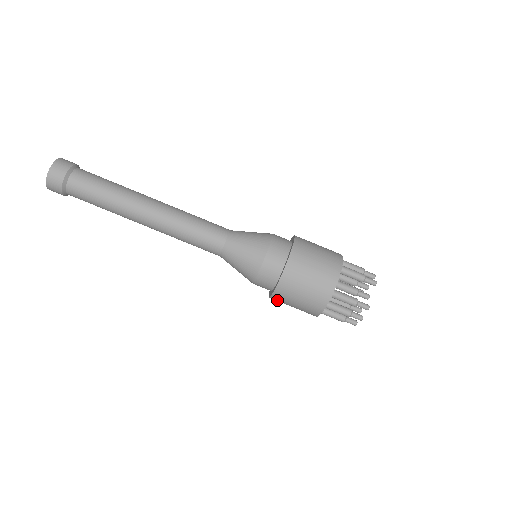
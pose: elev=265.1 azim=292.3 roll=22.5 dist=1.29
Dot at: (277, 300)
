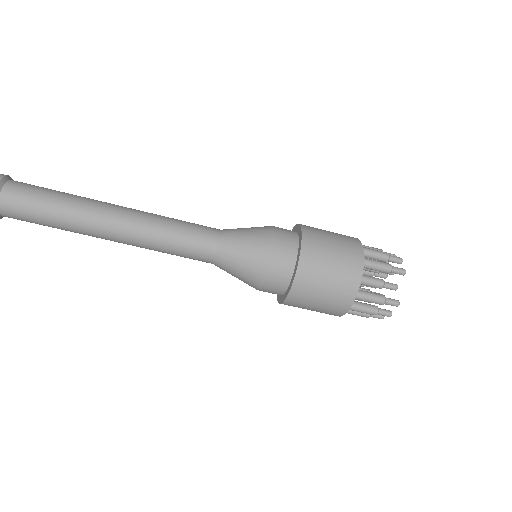
Dot at: (288, 305)
